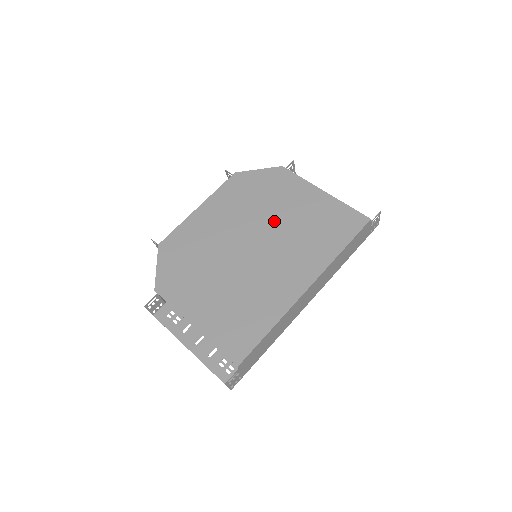
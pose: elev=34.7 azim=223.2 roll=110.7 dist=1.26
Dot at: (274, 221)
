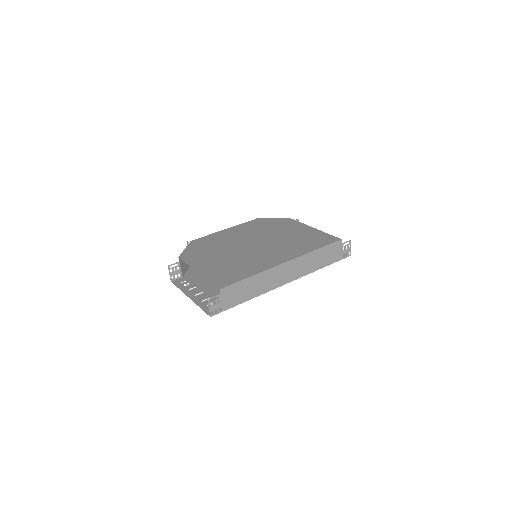
Dot at: (274, 236)
